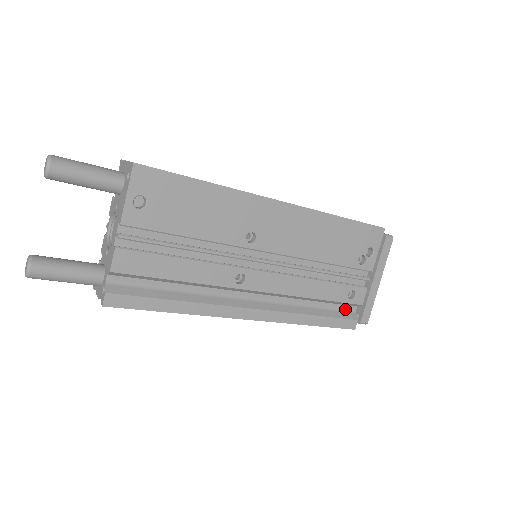
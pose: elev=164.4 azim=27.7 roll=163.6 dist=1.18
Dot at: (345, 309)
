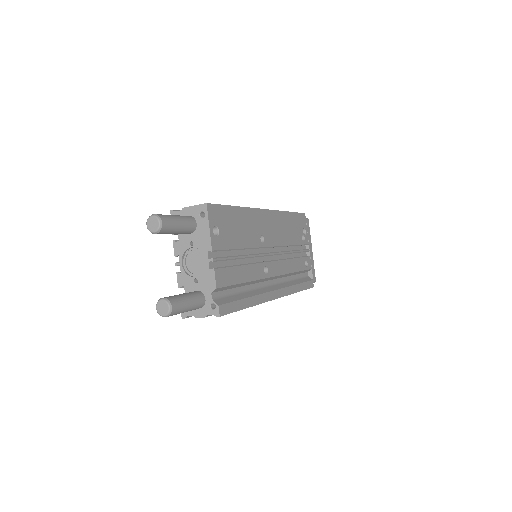
Dot at: (304, 276)
